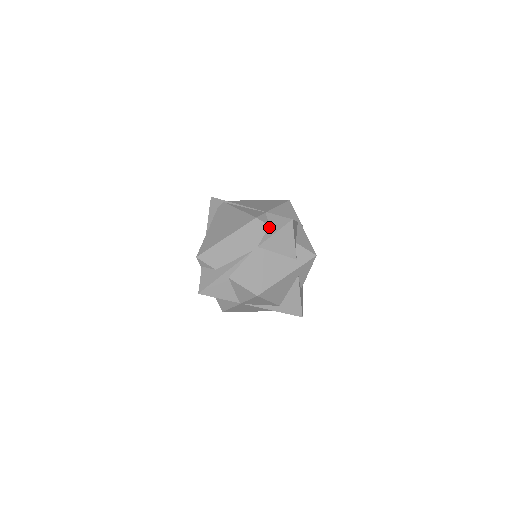
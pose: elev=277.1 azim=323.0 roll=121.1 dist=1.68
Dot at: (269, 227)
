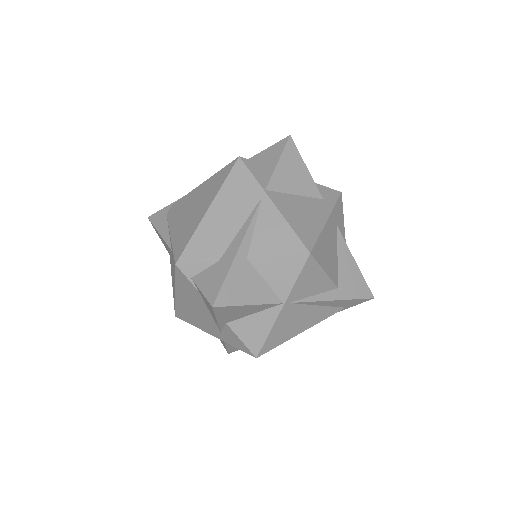
Dot at: (263, 165)
